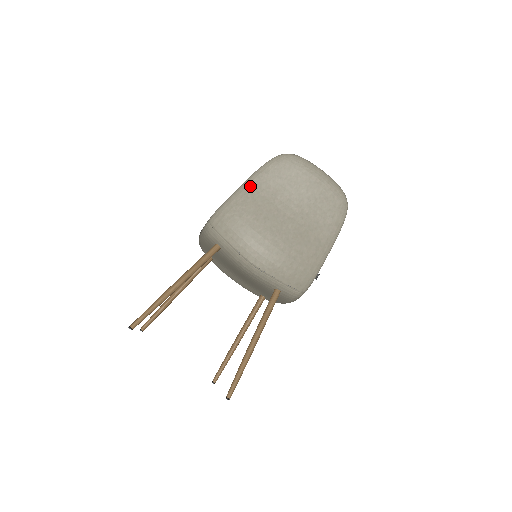
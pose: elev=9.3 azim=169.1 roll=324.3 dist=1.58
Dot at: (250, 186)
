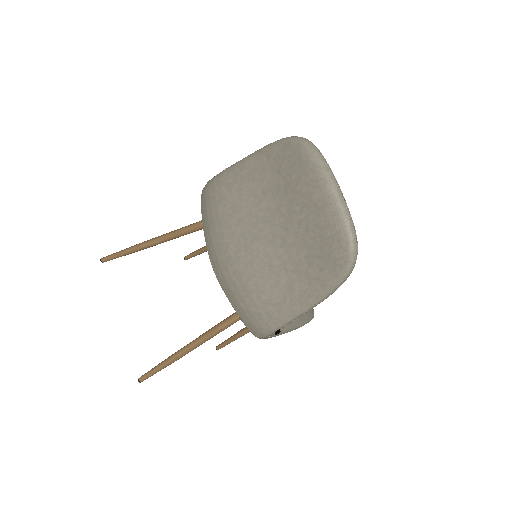
Dot at: (245, 167)
